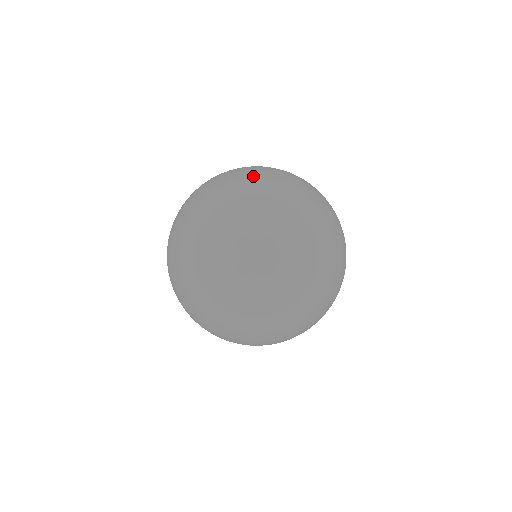
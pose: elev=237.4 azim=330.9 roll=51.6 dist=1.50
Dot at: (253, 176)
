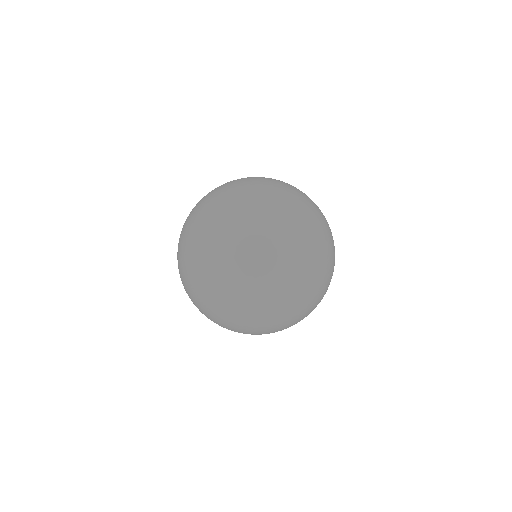
Dot at: occluded
